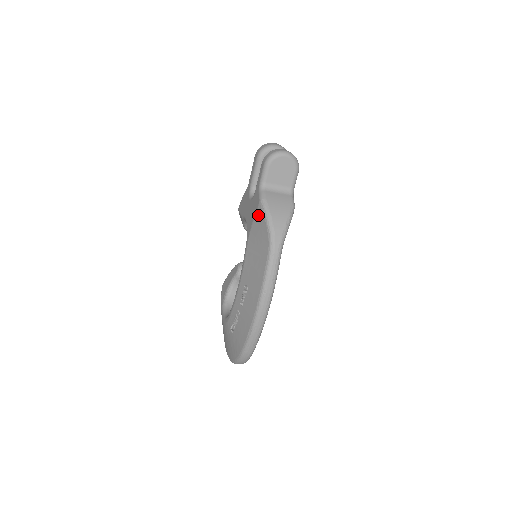
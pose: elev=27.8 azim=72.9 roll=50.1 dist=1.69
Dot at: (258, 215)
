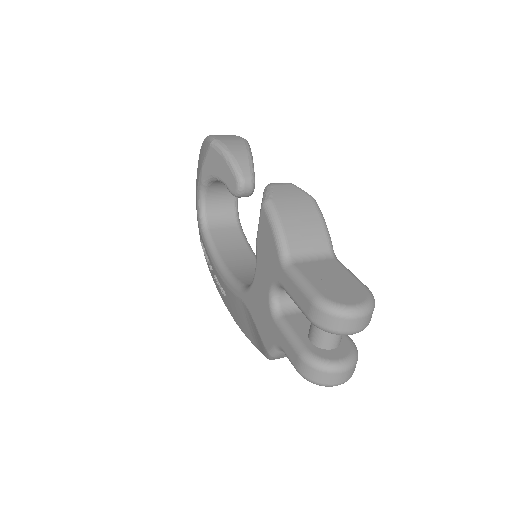
Dot at: (260, 341)
